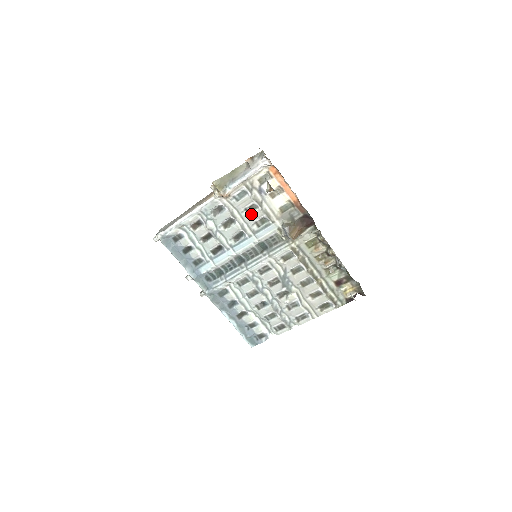
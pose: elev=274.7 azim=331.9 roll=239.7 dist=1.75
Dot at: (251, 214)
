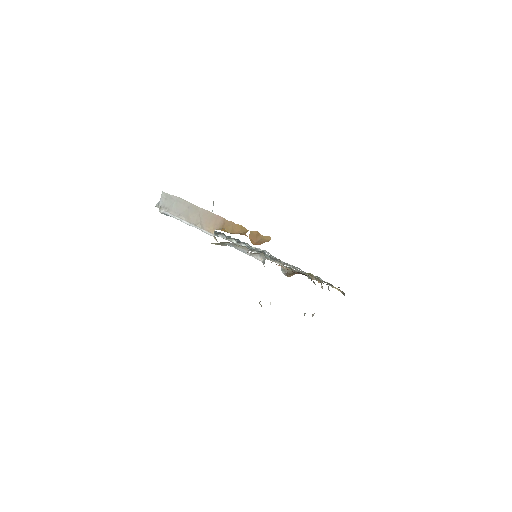
Dot at: (252, 251)
